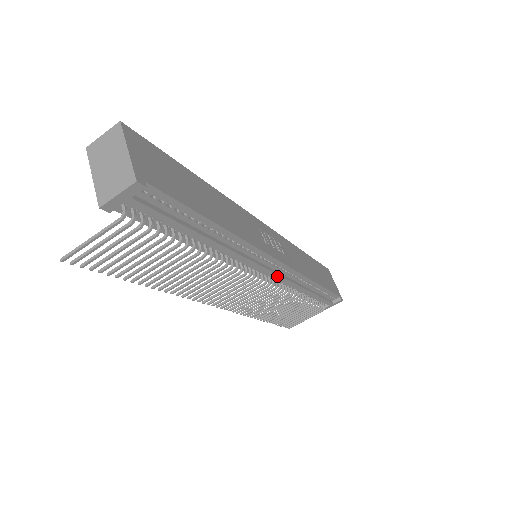
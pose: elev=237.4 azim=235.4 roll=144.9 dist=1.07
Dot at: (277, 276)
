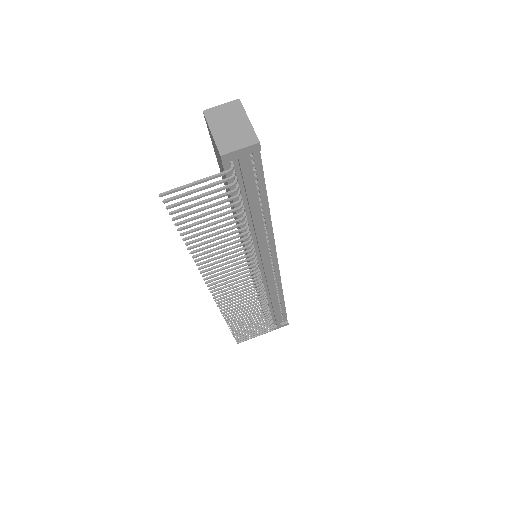
Dot at: (269, 277)
